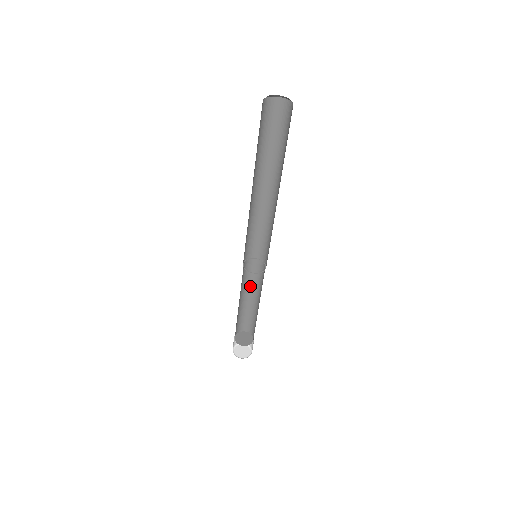
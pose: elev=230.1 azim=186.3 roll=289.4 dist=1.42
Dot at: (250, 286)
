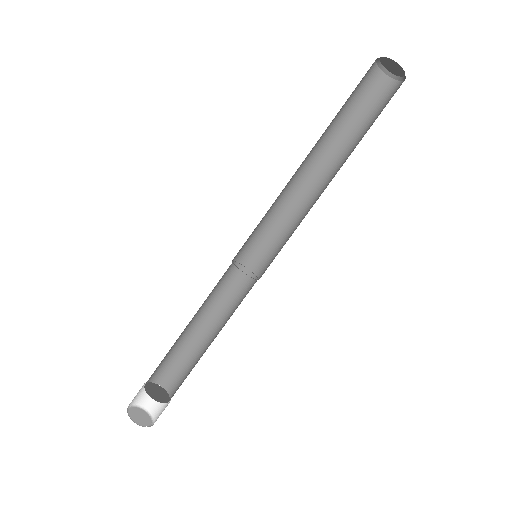
Dot at: (213, 308)
